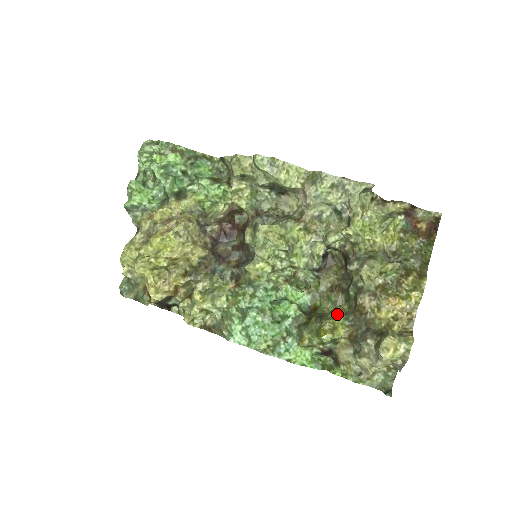
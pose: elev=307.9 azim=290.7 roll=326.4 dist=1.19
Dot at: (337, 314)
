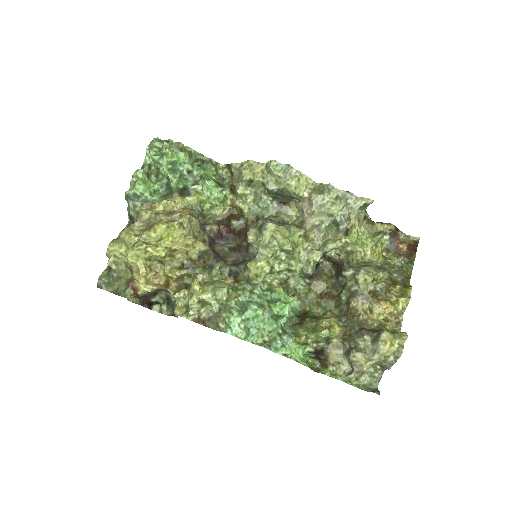
Dot at: (330, 316)
